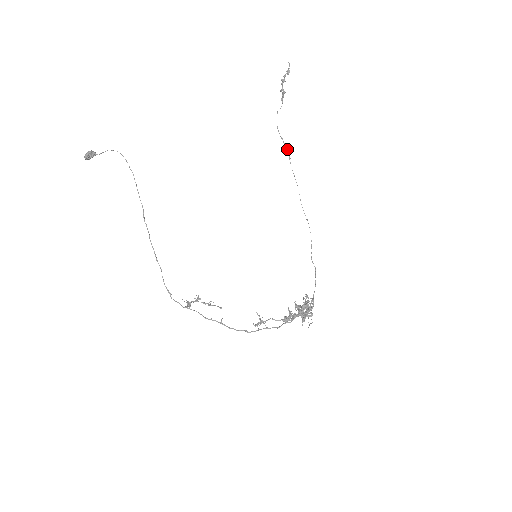
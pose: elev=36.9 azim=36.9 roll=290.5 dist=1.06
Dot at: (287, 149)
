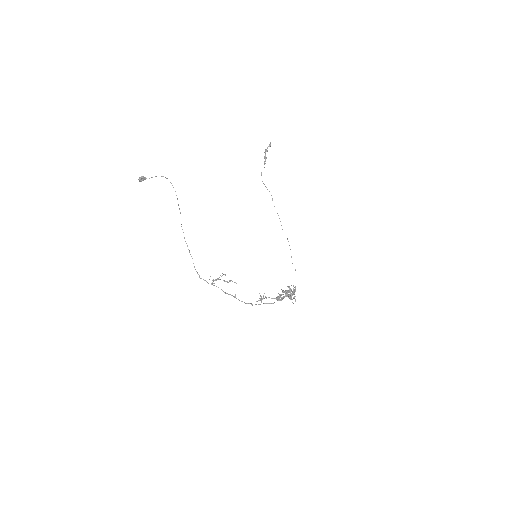
Dot at: occluded
